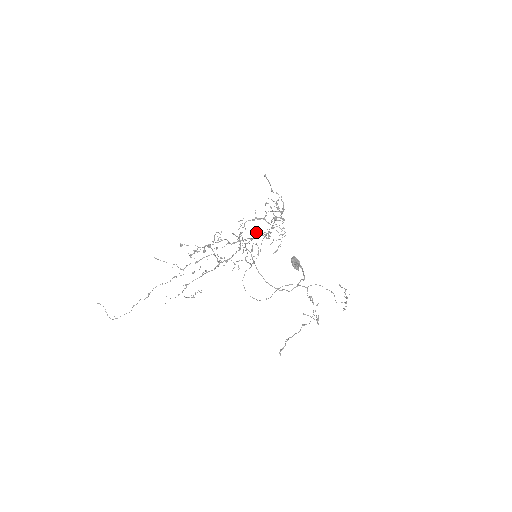
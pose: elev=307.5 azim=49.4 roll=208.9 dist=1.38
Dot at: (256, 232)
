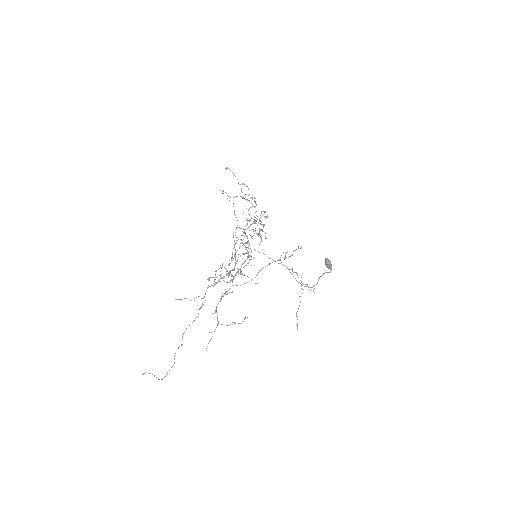
Dot at: (260, 237)
